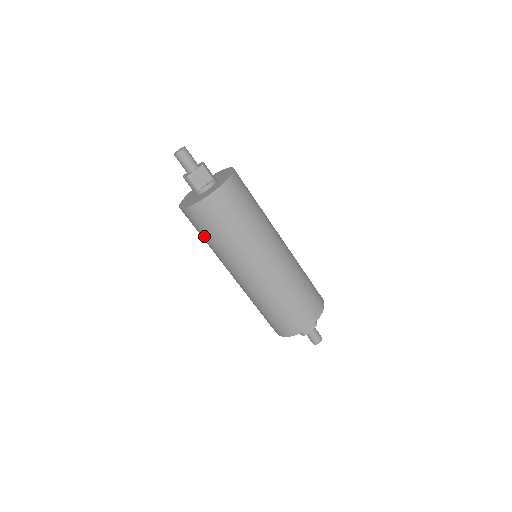
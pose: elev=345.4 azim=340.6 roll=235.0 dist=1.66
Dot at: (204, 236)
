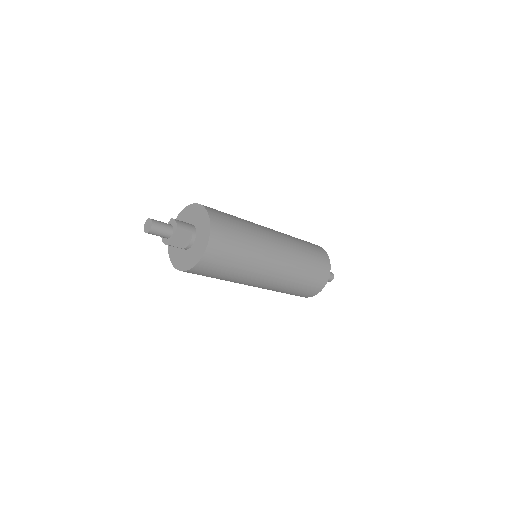
Dot at: occluded
